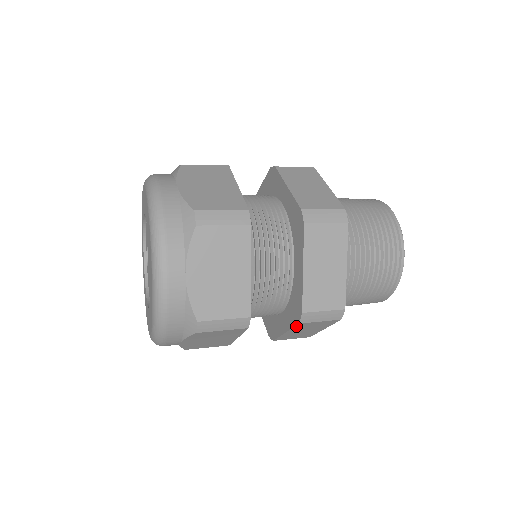
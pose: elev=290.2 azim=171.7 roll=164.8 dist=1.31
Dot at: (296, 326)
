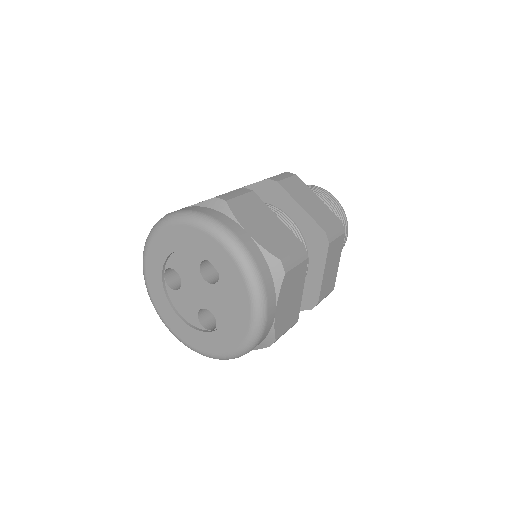
Dot at: occluded
